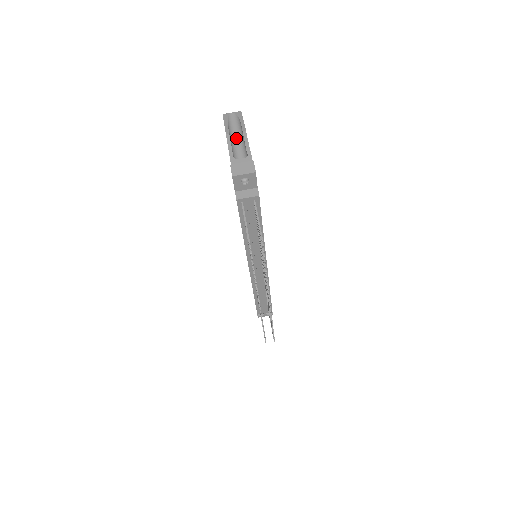
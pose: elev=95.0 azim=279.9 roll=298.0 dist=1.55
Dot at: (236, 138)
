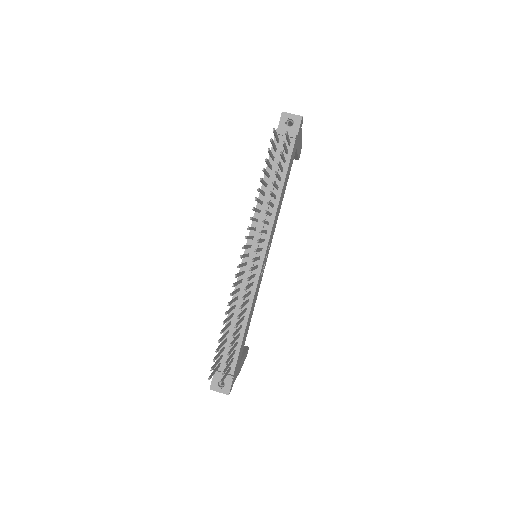
Dot at: occluded
